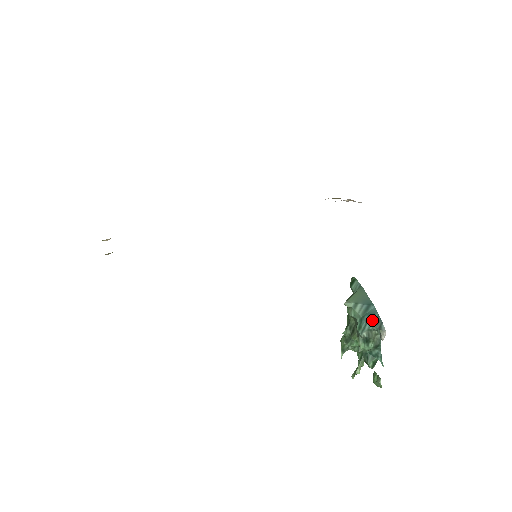
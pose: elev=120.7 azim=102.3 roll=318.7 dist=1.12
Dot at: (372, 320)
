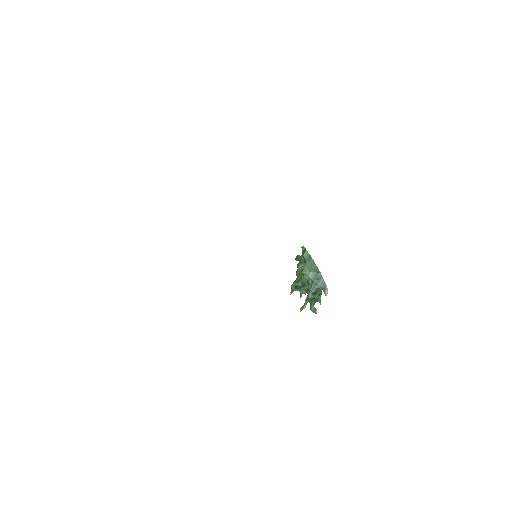
Dot at: (320, 283)
